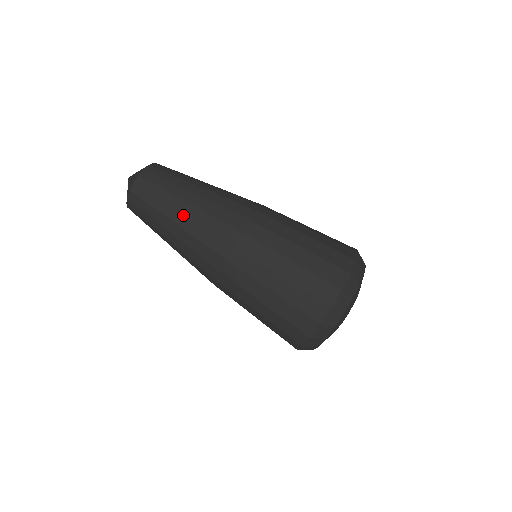
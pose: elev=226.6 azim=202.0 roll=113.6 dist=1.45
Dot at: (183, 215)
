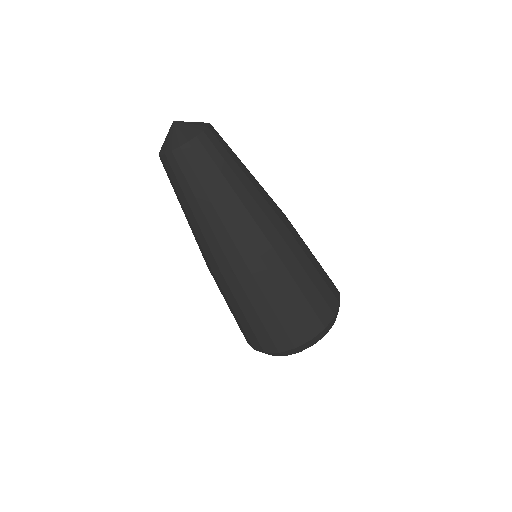
Dot at: (237, 196)
